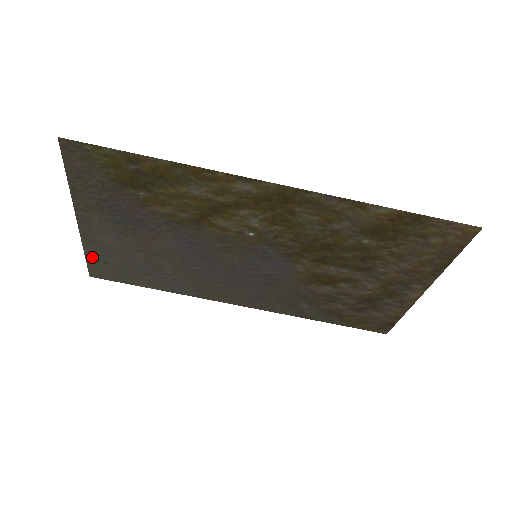
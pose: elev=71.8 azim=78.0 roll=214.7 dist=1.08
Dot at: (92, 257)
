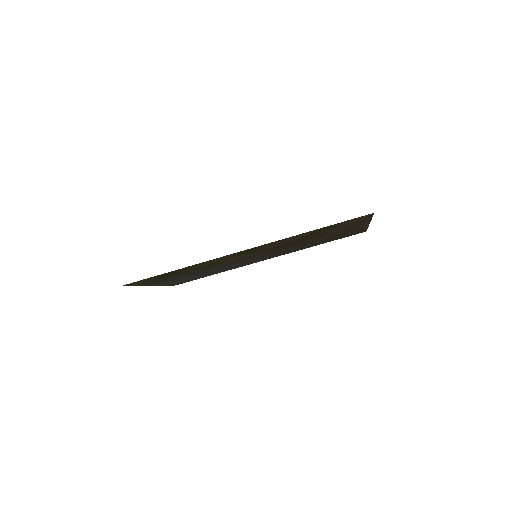
Dot at: (170, 284)
